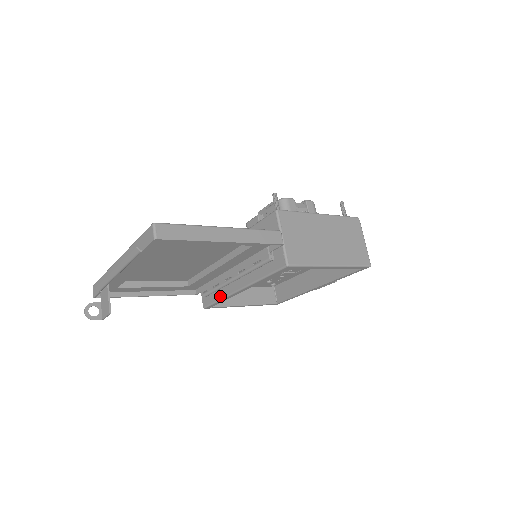
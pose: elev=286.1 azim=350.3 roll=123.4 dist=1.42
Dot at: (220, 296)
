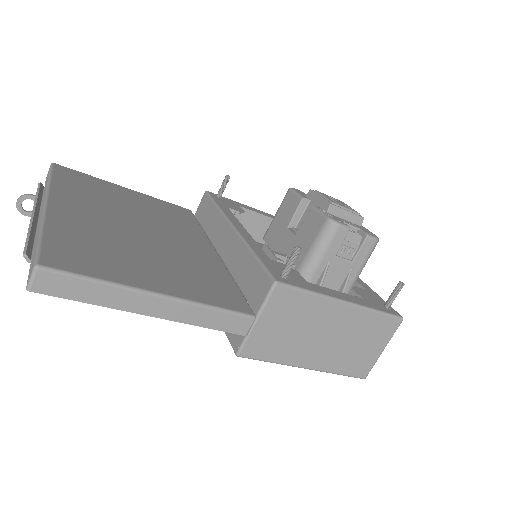
Dot at: occluded
